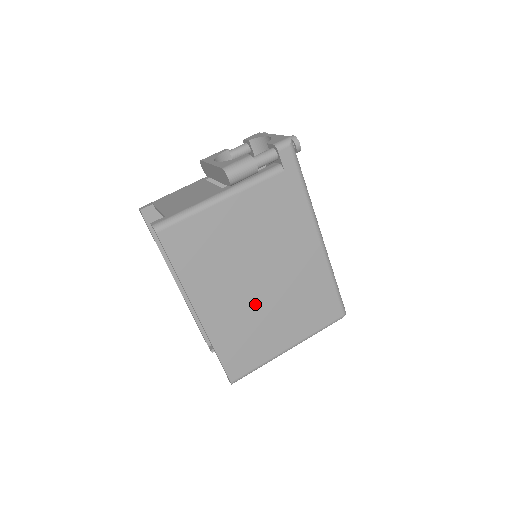
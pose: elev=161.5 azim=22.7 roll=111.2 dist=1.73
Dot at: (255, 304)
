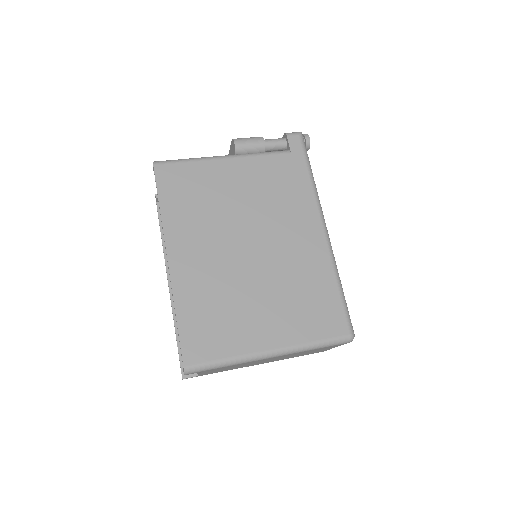
Dot at: (237, 274)
